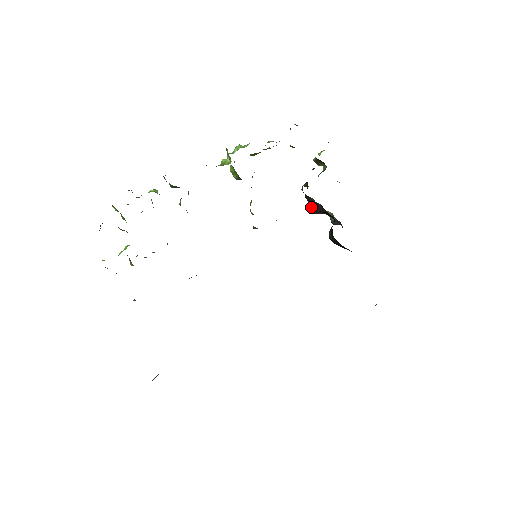
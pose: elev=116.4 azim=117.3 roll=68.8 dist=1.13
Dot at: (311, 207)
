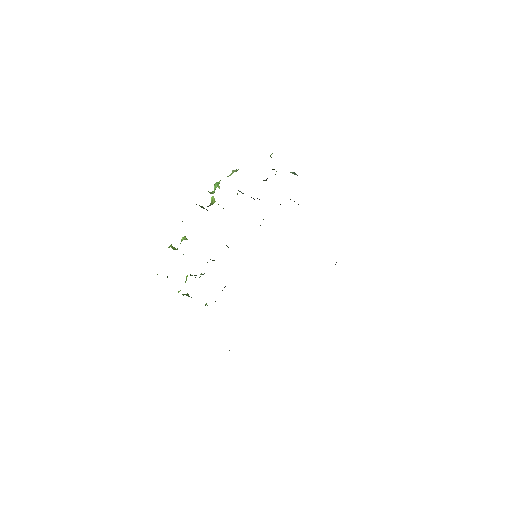
Dot at: occluded
